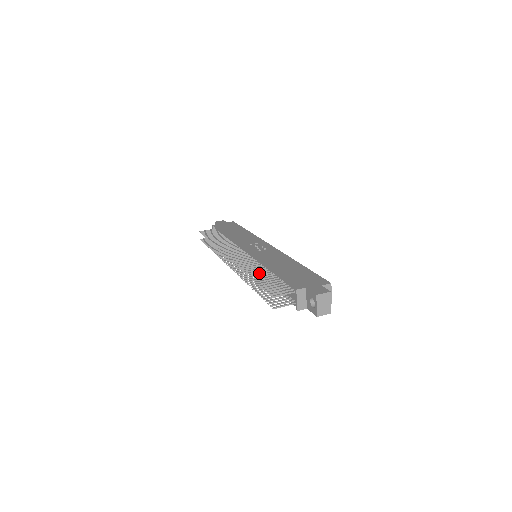
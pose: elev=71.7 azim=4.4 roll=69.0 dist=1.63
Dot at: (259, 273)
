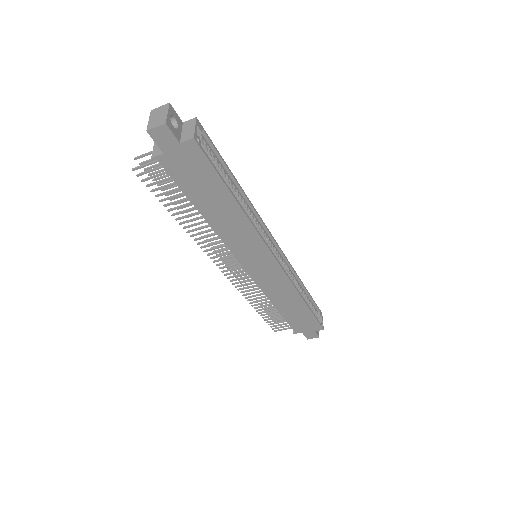
Dot at: occluded
